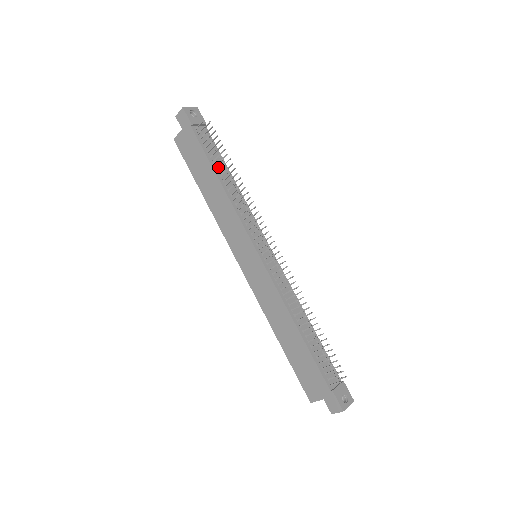
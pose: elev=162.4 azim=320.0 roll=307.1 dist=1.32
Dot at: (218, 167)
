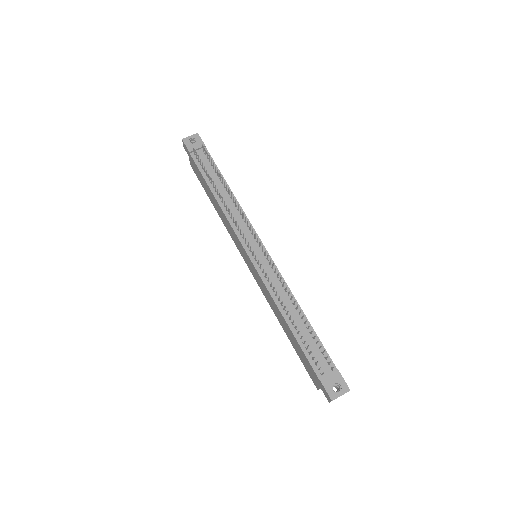
Dot at: (214, 183)
